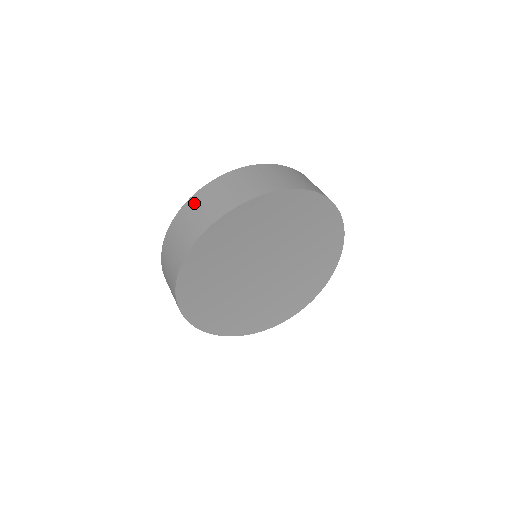
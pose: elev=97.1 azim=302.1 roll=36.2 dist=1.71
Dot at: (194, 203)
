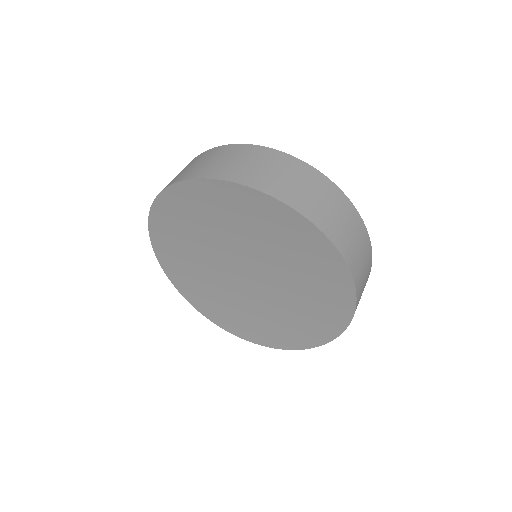
Dot at: (226, 150)
